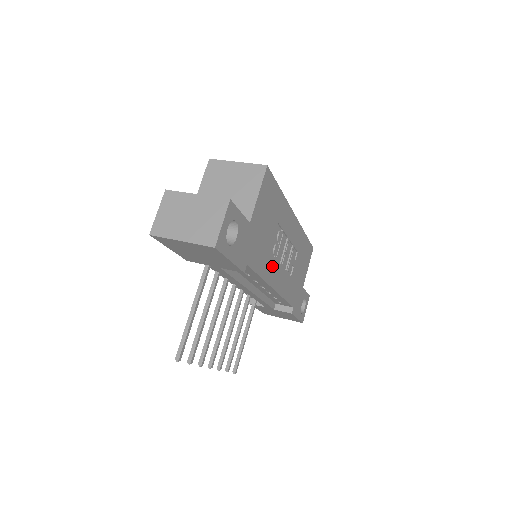
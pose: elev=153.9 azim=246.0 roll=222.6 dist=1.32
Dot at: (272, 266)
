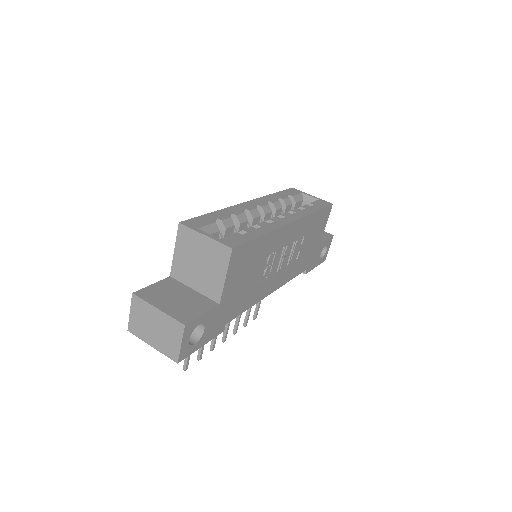
Dot at: (264, 286)
